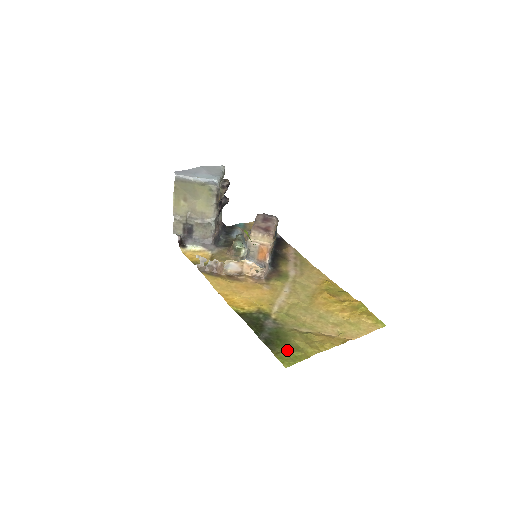
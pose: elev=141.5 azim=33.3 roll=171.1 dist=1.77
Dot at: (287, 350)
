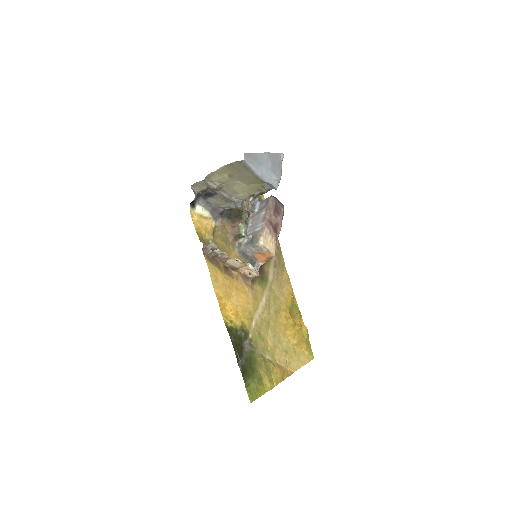
Dot at: (255, 383)
